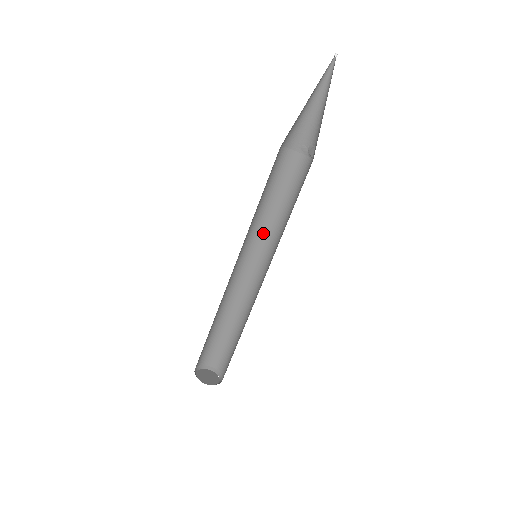
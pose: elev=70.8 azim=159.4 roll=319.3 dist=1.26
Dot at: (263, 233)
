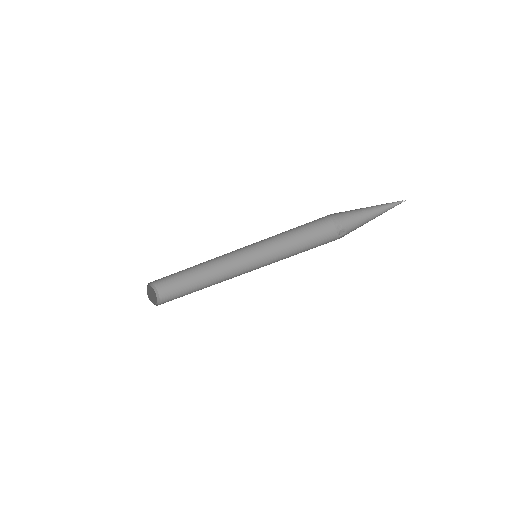
Dot at: (271, 247)
